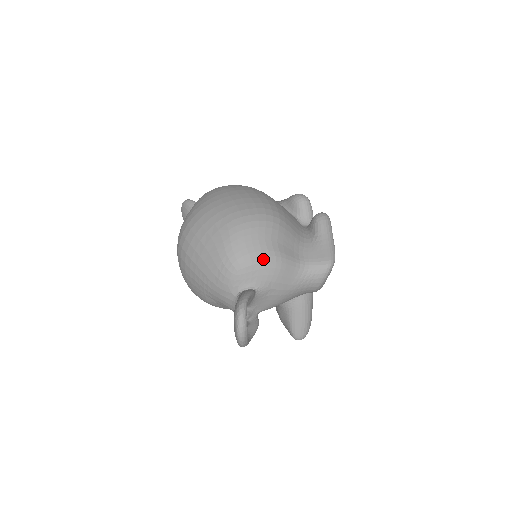
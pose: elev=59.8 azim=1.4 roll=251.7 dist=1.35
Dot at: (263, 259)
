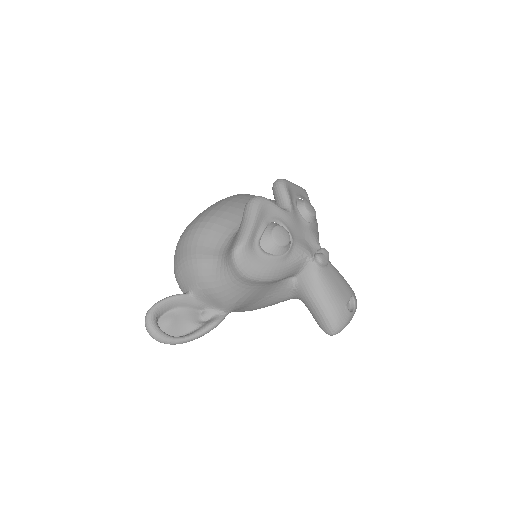
Dot at: (184, 265)
